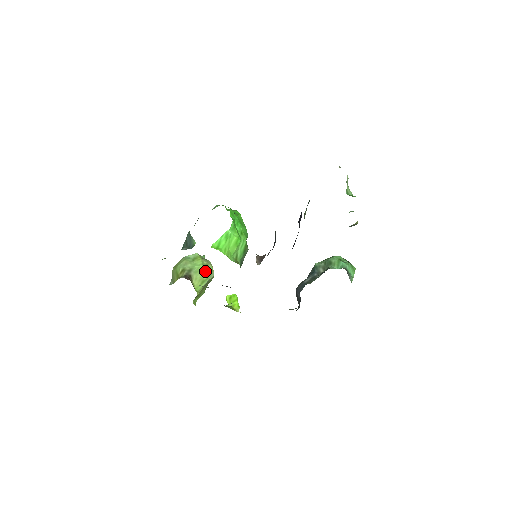
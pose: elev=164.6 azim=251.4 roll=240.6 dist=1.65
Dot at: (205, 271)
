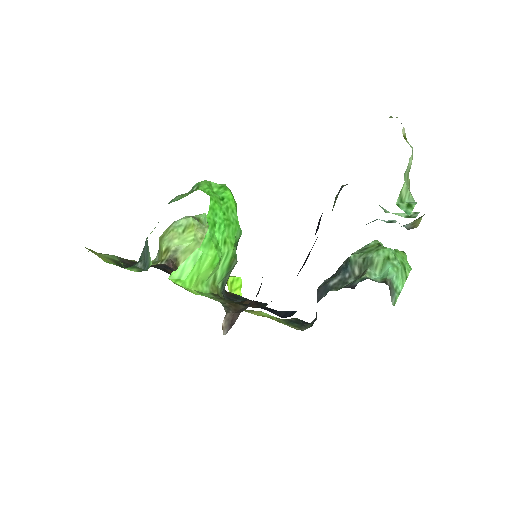
Dot at: occluded
